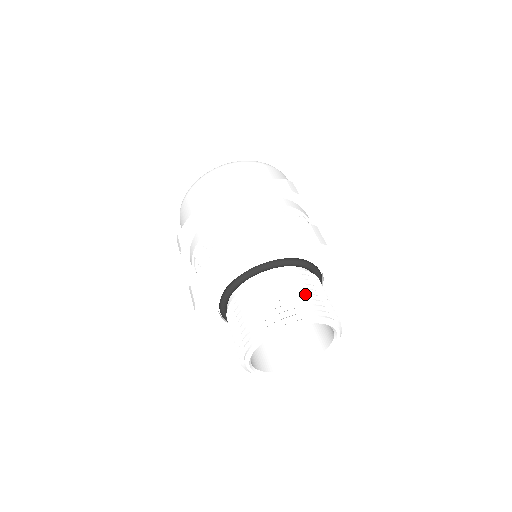
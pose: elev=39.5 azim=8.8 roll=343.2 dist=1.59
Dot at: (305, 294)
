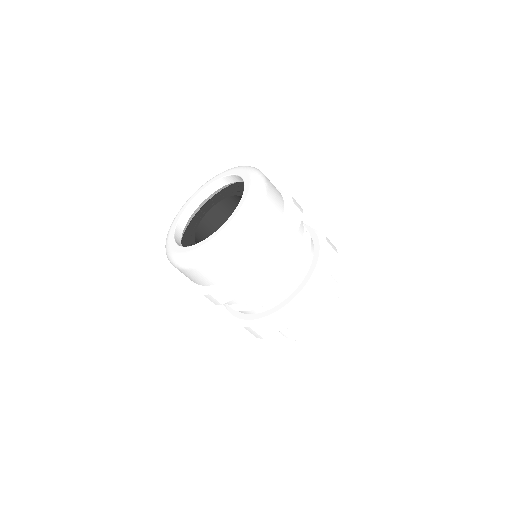
Dot at: (330, 289)
